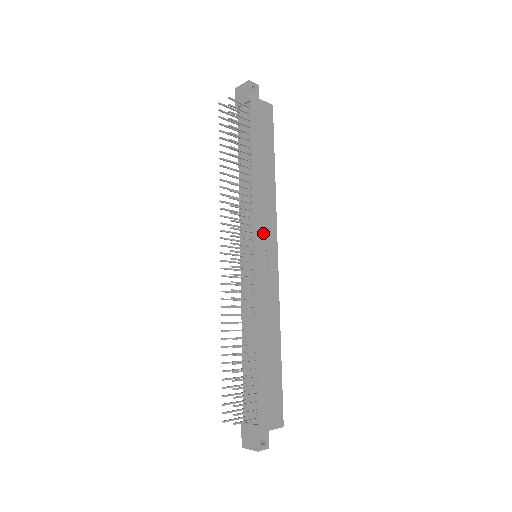
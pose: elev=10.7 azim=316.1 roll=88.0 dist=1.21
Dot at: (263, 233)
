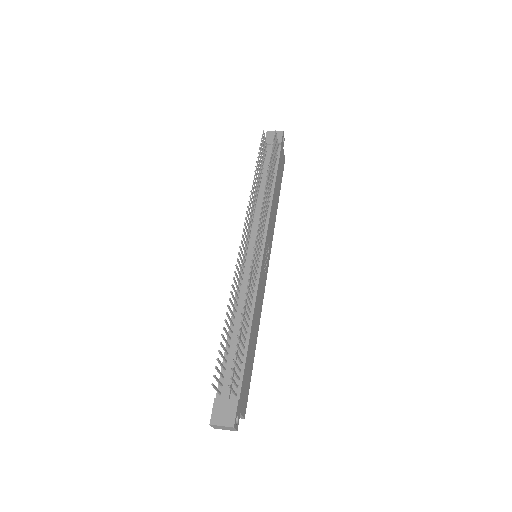
Dot at: (268, 240)
